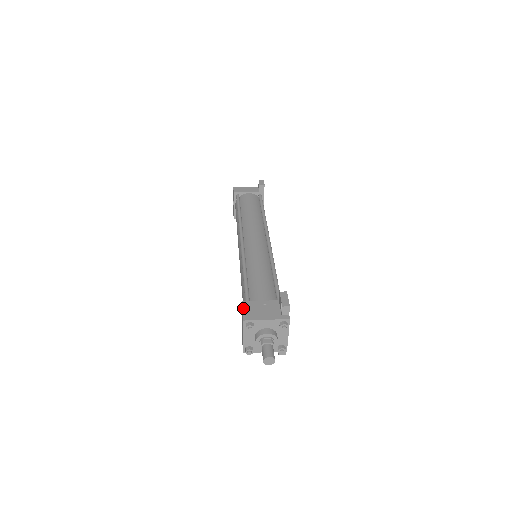
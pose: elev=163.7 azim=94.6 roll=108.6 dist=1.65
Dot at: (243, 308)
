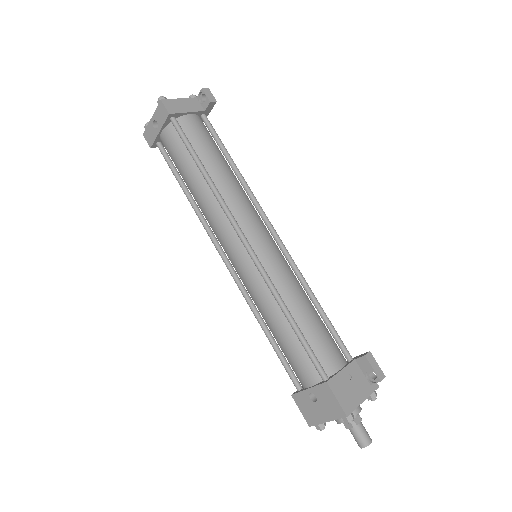
Dot at: (335, 394)
